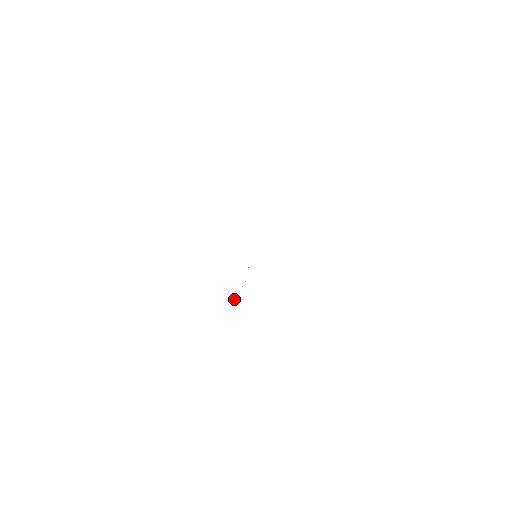
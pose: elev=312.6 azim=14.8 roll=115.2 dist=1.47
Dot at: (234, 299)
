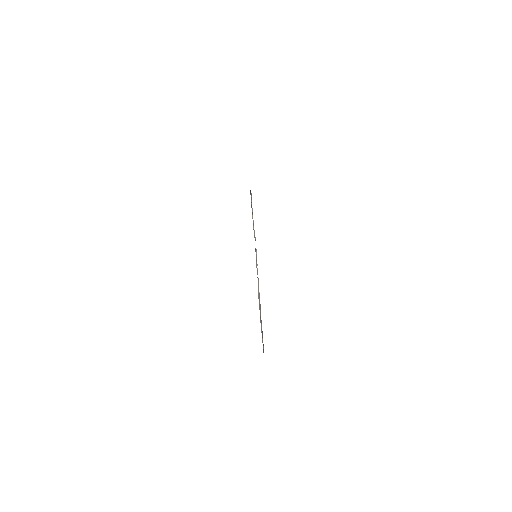
Dot at: occluded
